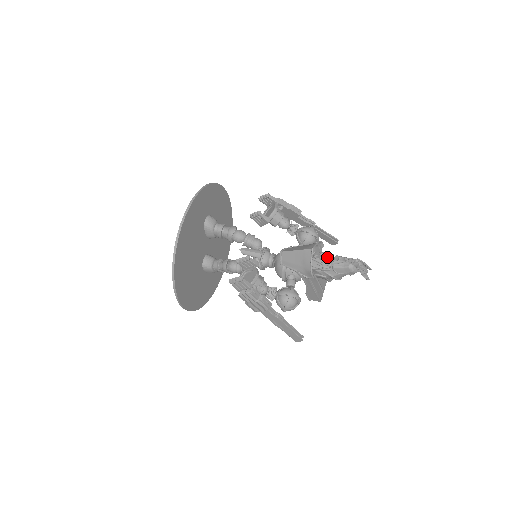
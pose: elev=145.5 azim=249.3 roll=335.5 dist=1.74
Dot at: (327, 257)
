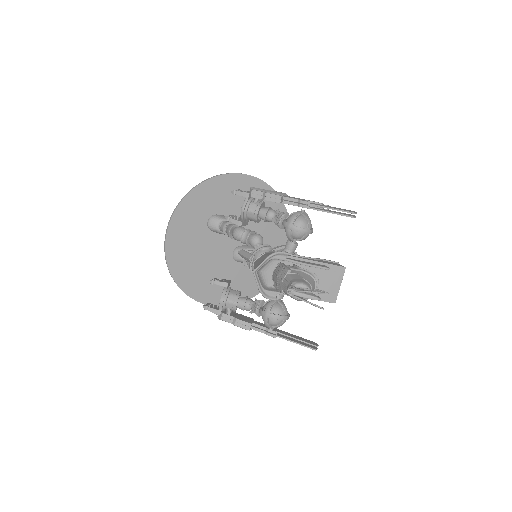
Dot at: (281, 275)
